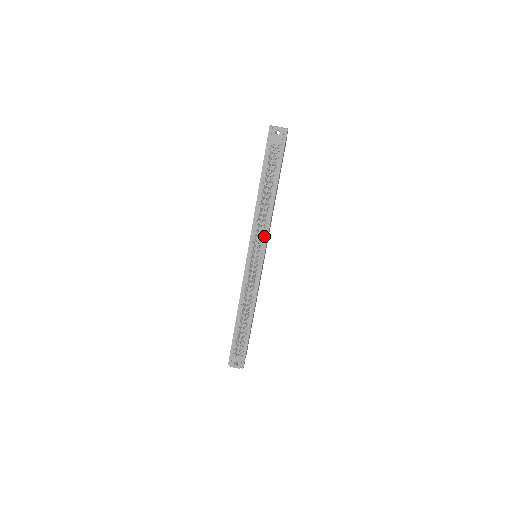
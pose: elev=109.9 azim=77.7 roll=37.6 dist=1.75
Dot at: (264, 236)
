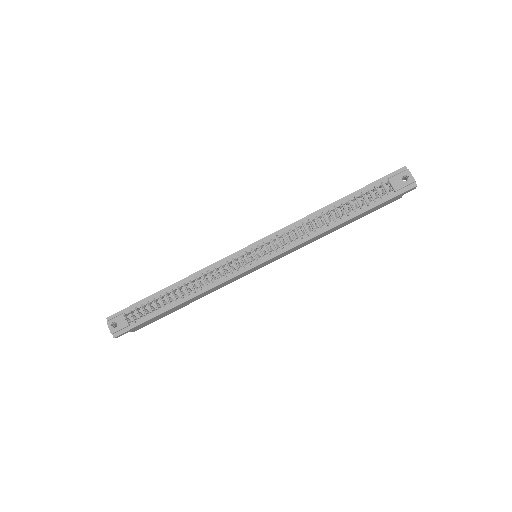
Dot at: (286, 246)
